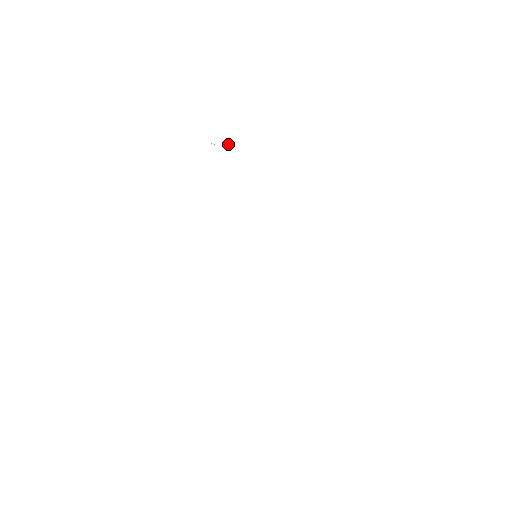
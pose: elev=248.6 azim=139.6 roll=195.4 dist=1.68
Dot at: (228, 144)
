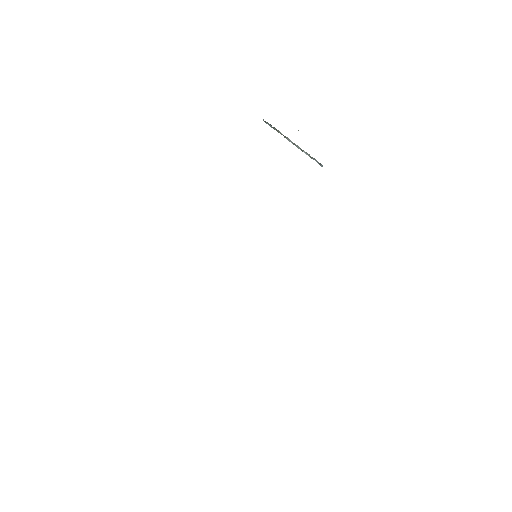
Dot at: occluded
